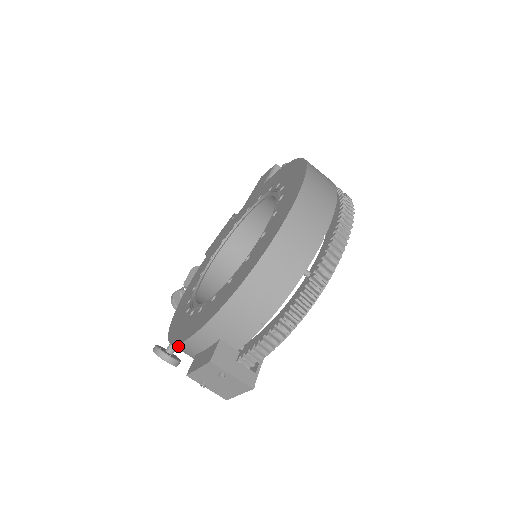
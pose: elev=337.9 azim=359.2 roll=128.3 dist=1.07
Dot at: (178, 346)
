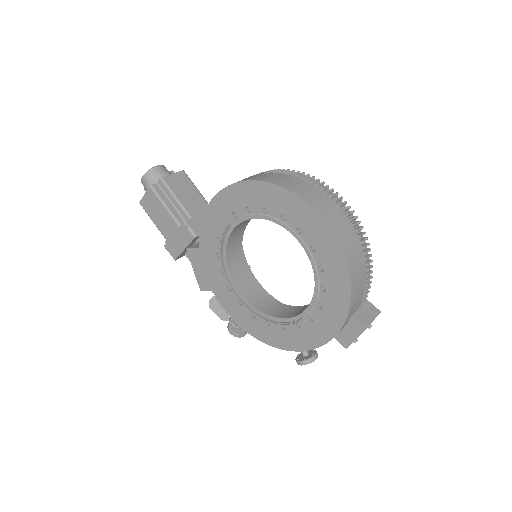
Dot at: occluded
